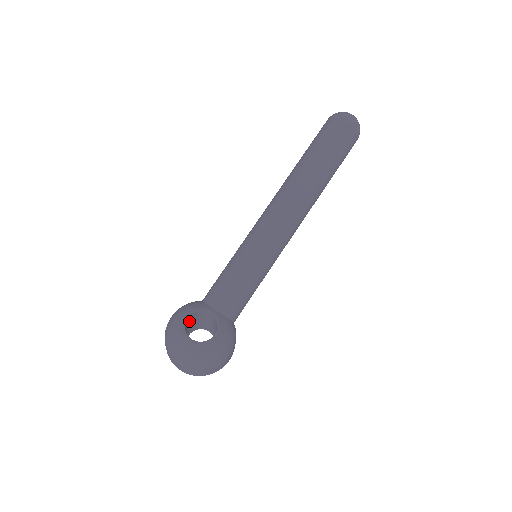
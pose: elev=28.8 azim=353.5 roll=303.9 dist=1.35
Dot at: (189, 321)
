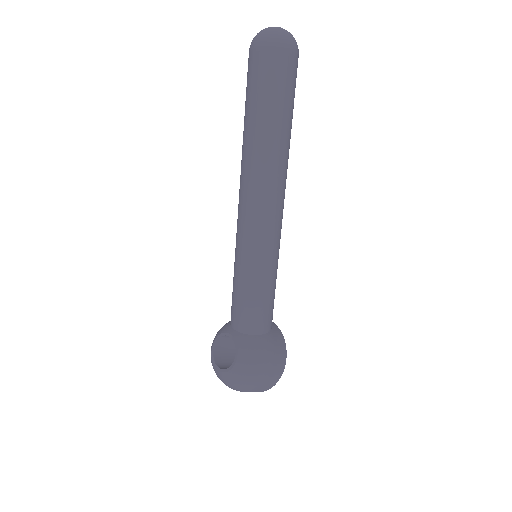
Dot at: (226, 345)
